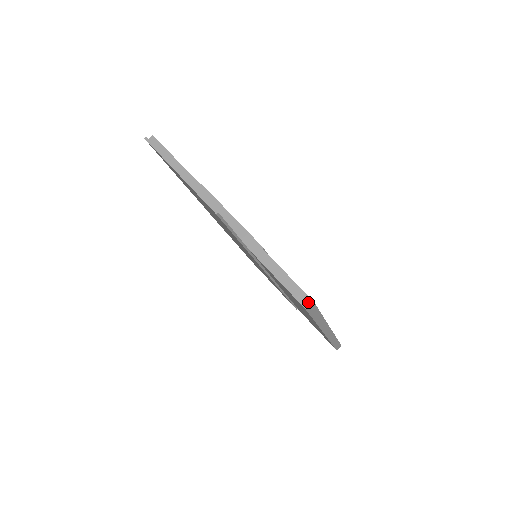
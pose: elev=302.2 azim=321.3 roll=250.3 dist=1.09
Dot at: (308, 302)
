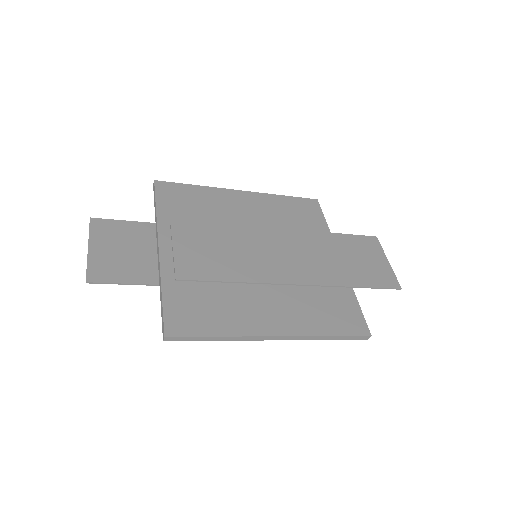
Dot at: (163, 336)
